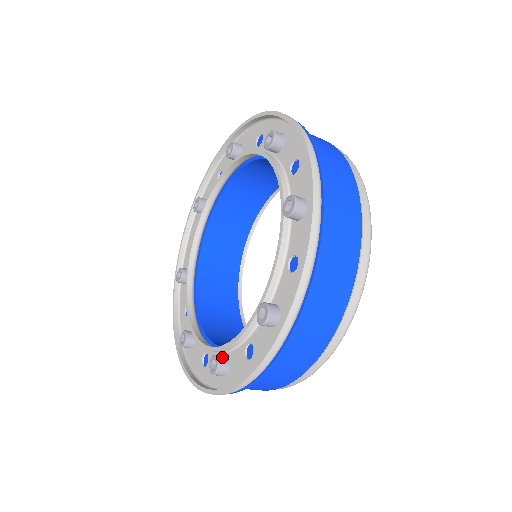
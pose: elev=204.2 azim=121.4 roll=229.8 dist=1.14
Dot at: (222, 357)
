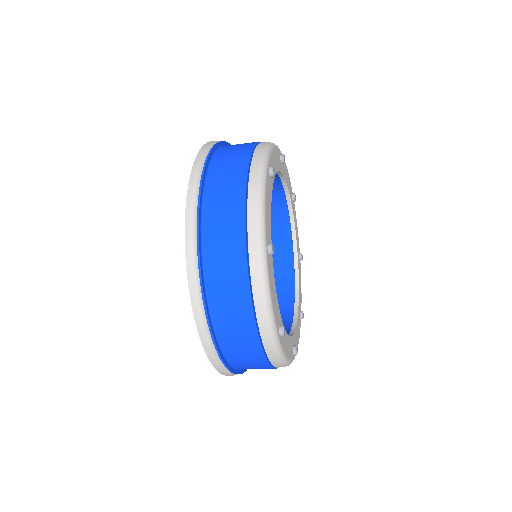
Dot at: occluded
